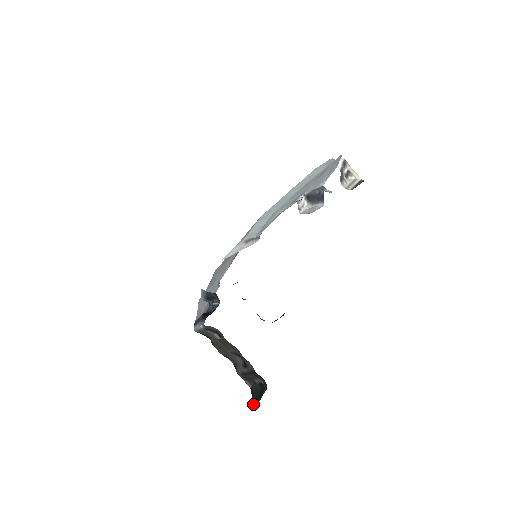
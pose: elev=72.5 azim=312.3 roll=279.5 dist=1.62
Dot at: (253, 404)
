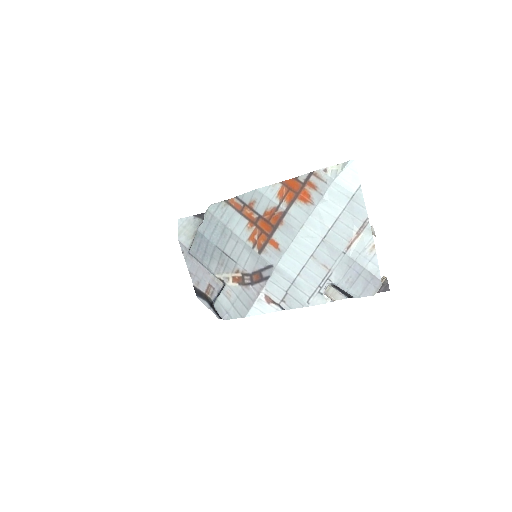
Dot at: occluded
